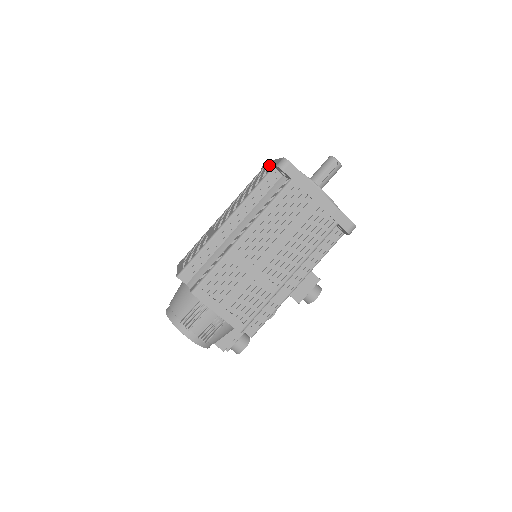
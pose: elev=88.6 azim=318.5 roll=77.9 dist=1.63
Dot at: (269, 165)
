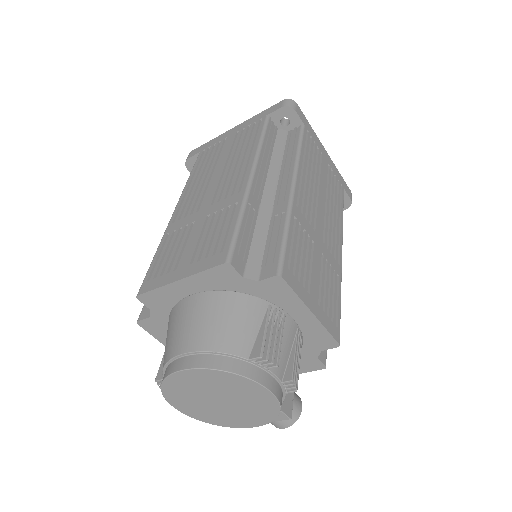
Dot at: (234, 131)
